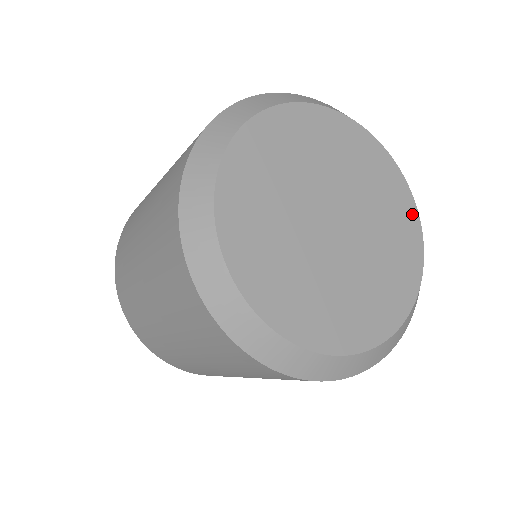
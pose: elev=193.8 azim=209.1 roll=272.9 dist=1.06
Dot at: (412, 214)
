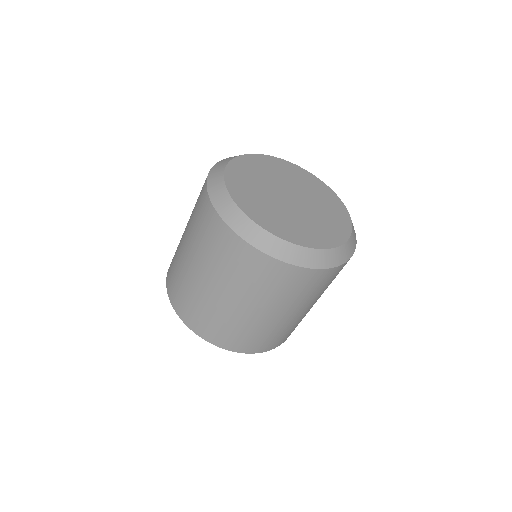
Dot at: (317, 180)
